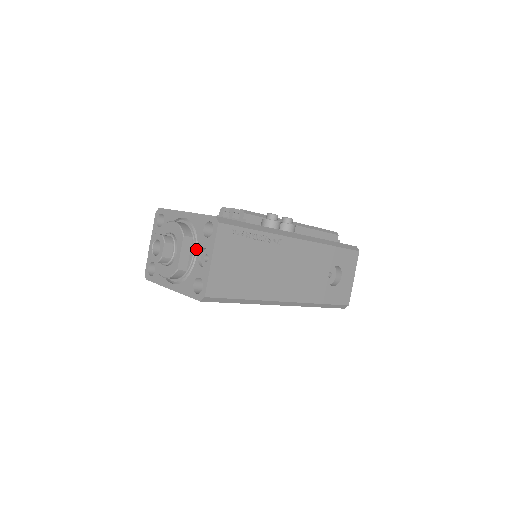
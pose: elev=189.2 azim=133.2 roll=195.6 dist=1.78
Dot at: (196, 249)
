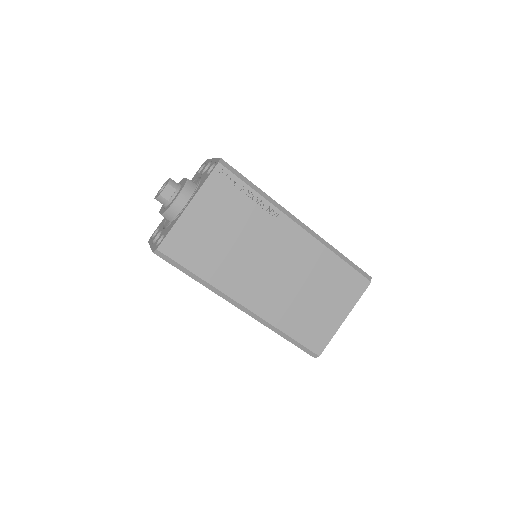
Dot at: occluded
